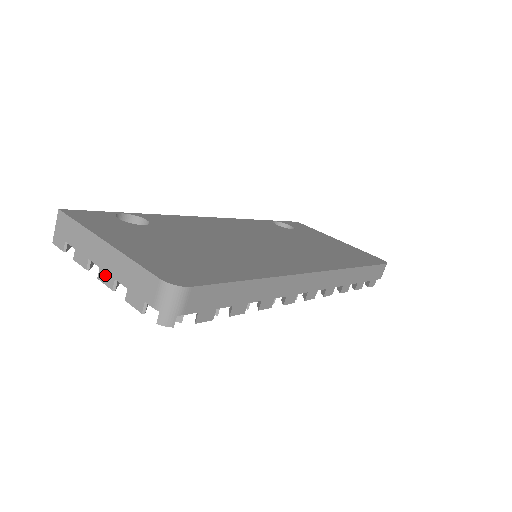
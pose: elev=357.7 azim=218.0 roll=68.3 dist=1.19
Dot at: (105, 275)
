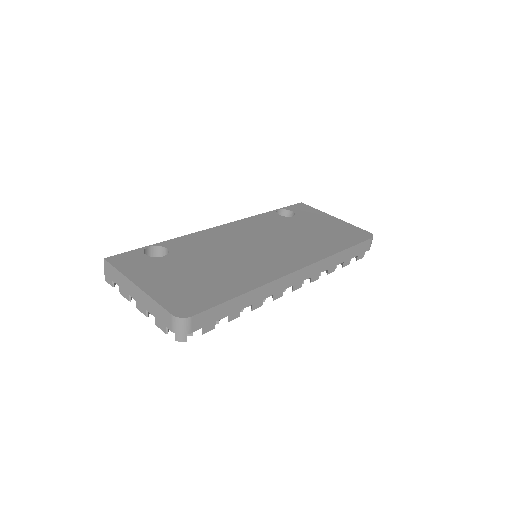
Dot at: (140, 307)
